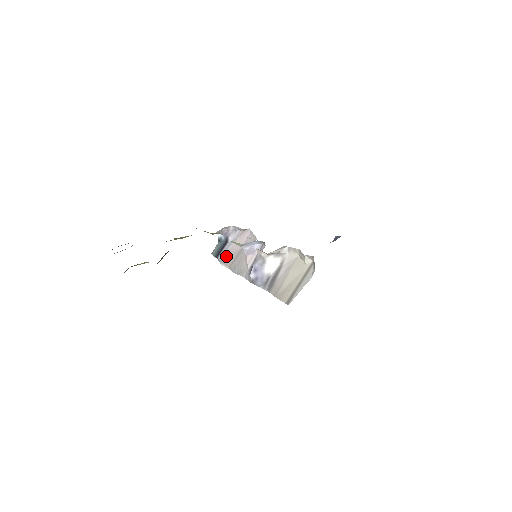
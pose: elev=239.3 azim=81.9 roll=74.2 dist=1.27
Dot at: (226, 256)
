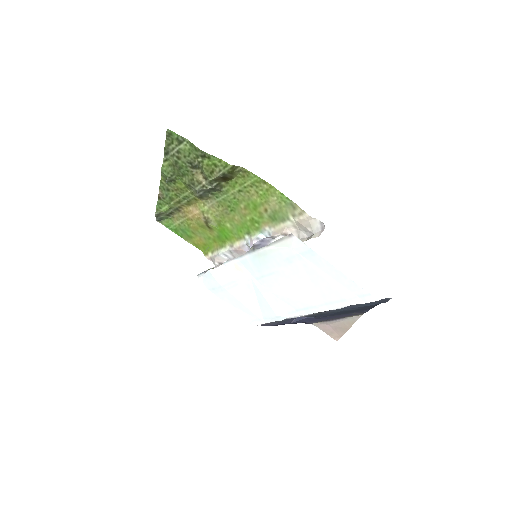
Dot at: occluded
